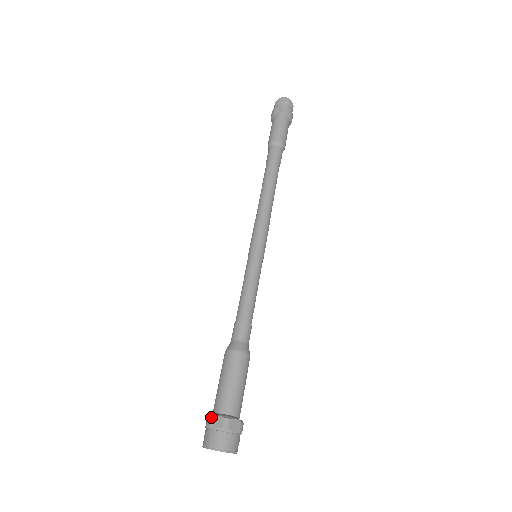
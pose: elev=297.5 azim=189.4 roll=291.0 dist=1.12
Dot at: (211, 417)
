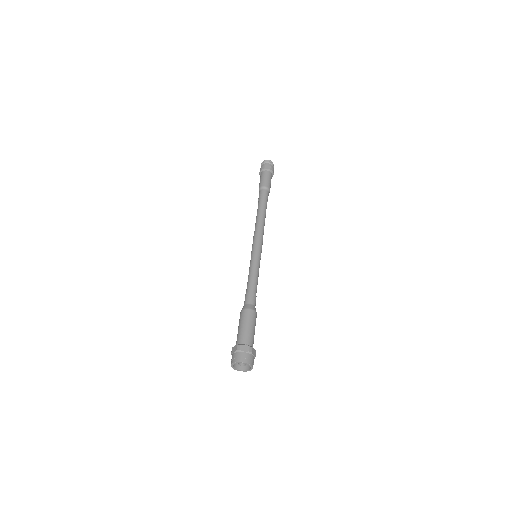
Dot at: (241, 345)
